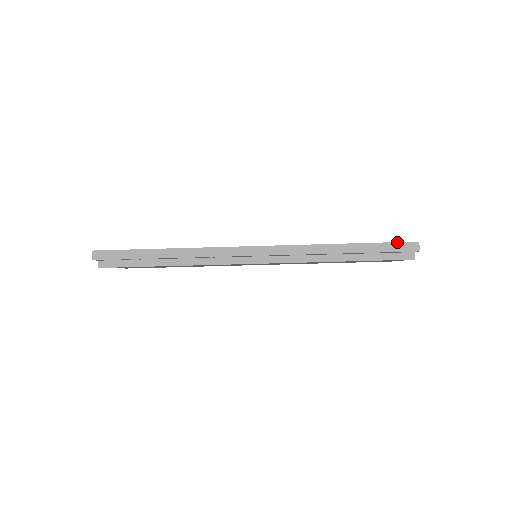
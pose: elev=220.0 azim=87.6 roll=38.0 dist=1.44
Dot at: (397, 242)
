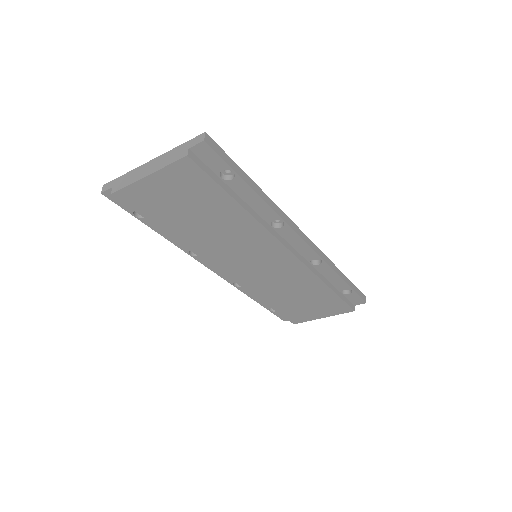
Dot at: occluded
